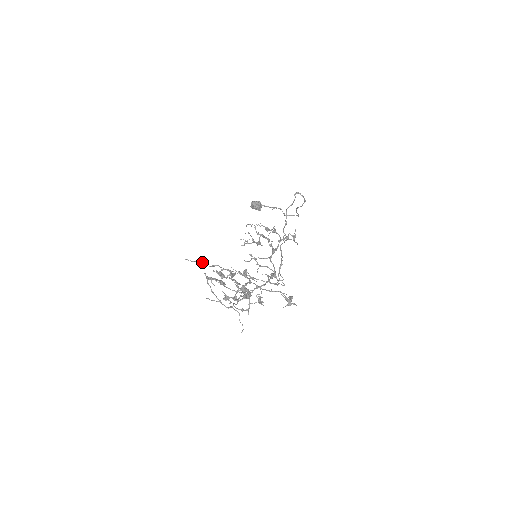
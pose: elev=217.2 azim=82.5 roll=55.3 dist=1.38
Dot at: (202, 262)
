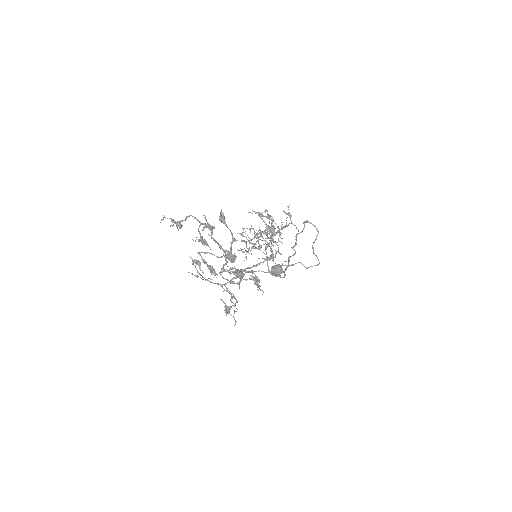
Dot at: (178, 221)
